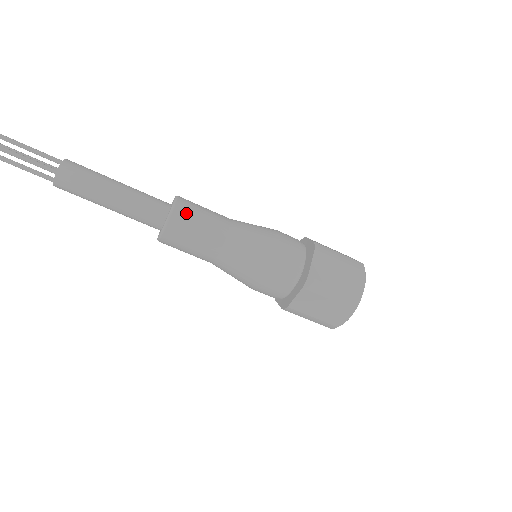
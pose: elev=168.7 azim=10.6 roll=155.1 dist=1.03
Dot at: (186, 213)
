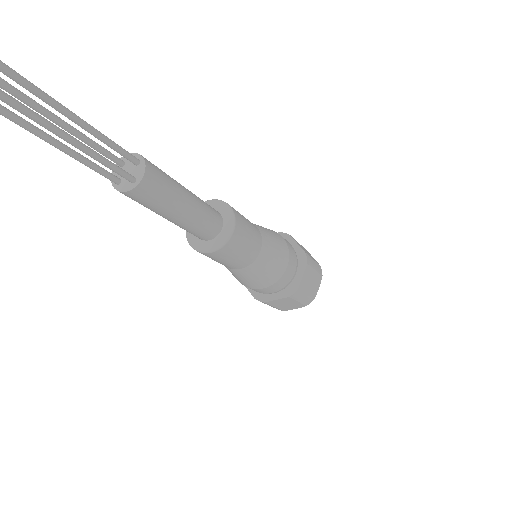
Dot at: (240, 235)
